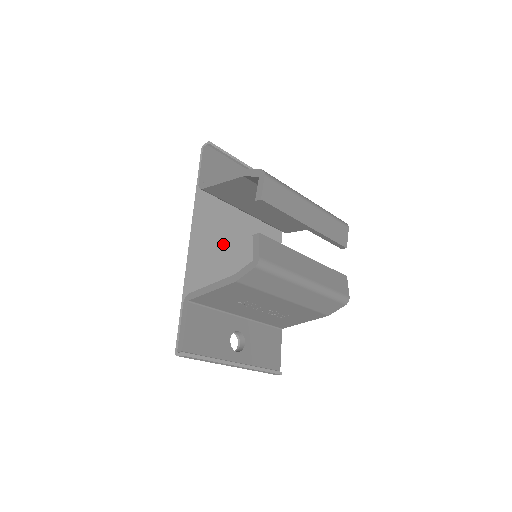
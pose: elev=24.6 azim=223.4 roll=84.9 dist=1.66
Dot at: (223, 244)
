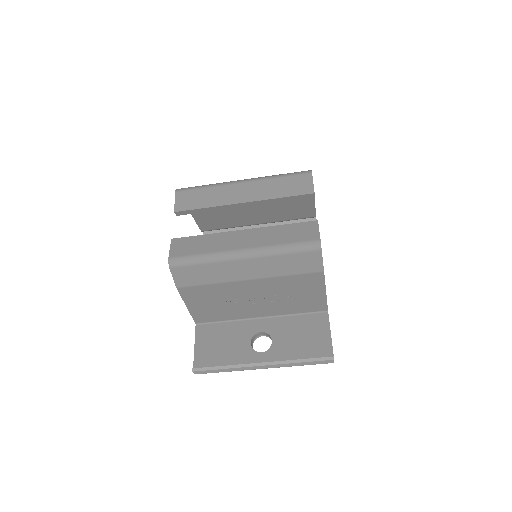
Dot at: occluded
